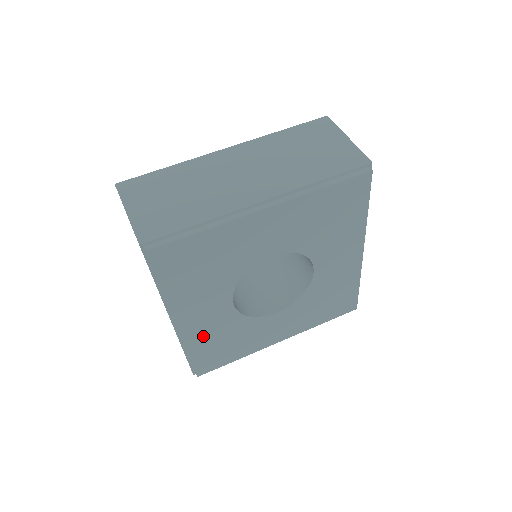
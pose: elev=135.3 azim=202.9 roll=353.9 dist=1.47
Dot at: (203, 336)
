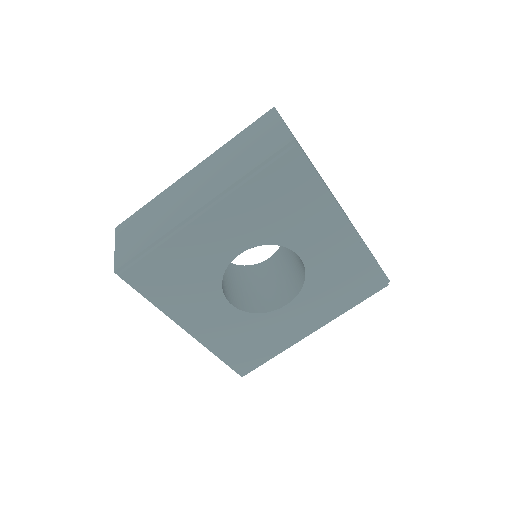
Dot at: (221, 338)
